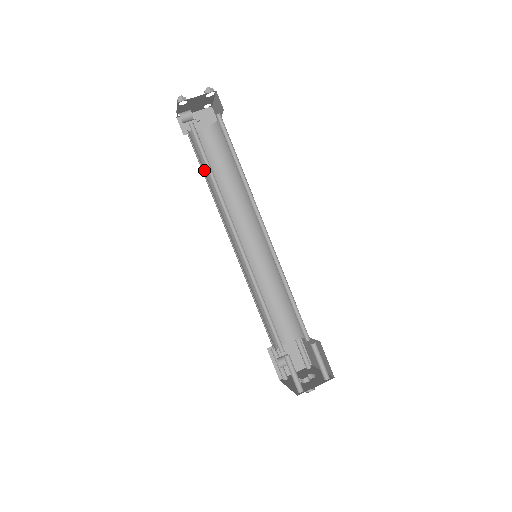
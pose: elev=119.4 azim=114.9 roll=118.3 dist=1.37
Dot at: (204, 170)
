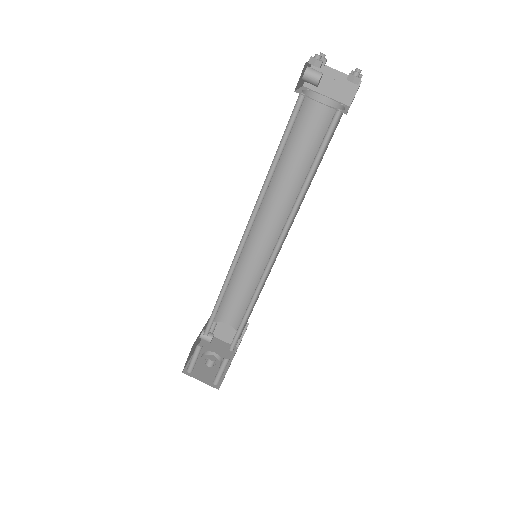
Dot at: occluded
